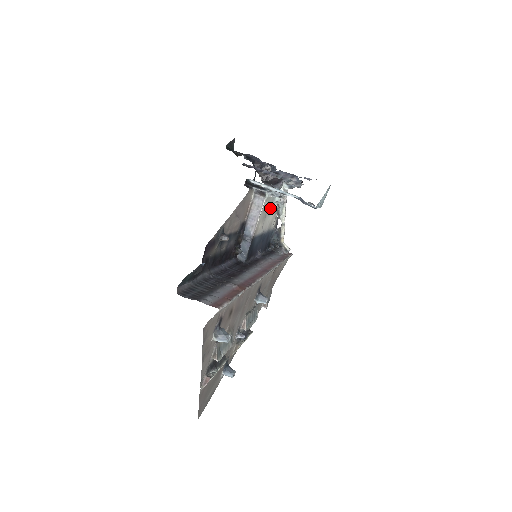
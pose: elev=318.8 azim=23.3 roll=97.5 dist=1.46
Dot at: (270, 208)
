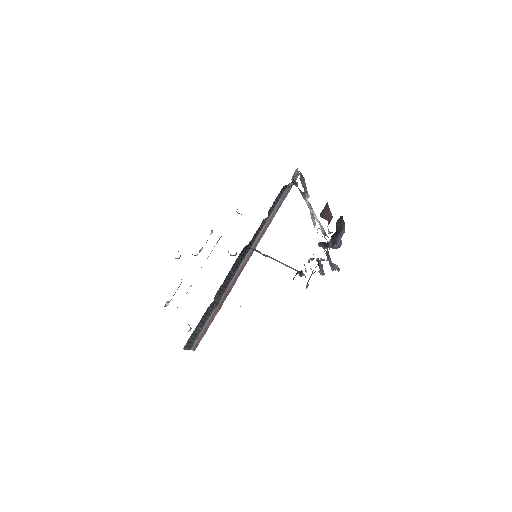
Dot at: occluded
